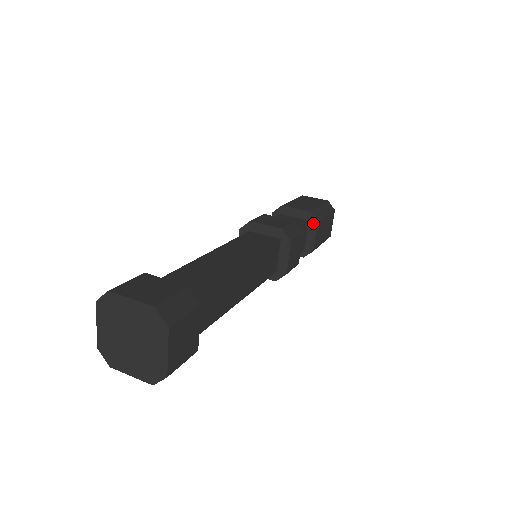
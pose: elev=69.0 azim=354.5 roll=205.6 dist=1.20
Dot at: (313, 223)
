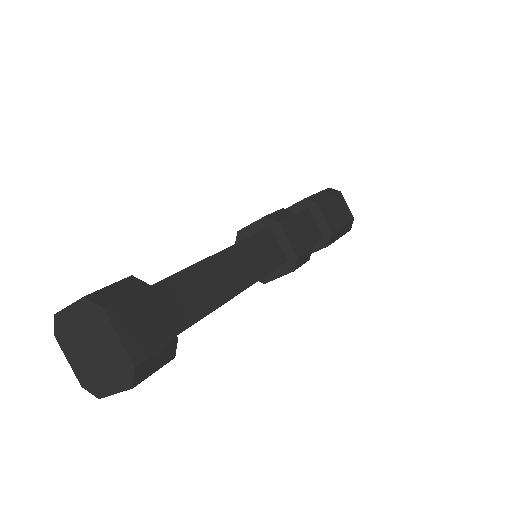
Dot at: (325, 242)
